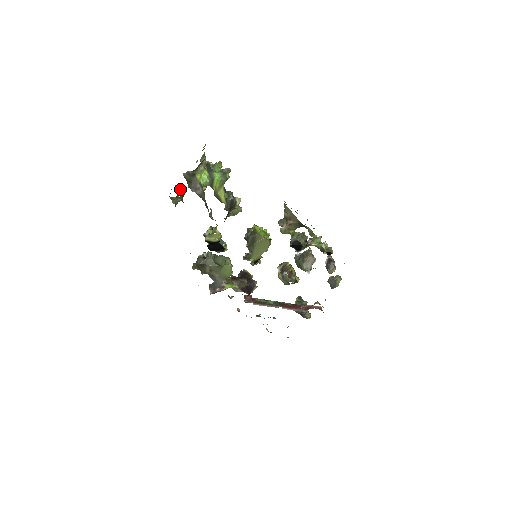
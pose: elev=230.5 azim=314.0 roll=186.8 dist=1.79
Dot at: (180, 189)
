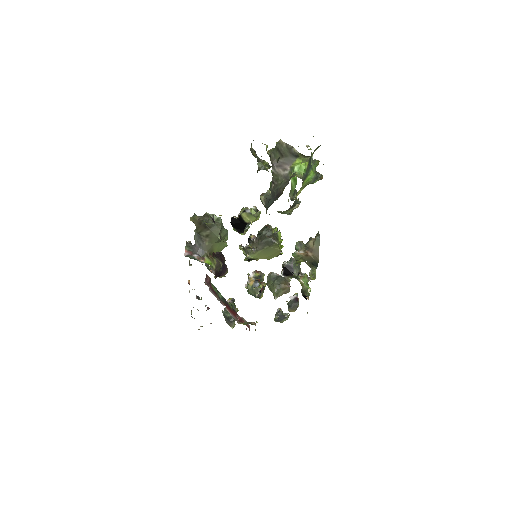
Dot at: (278, 160)
